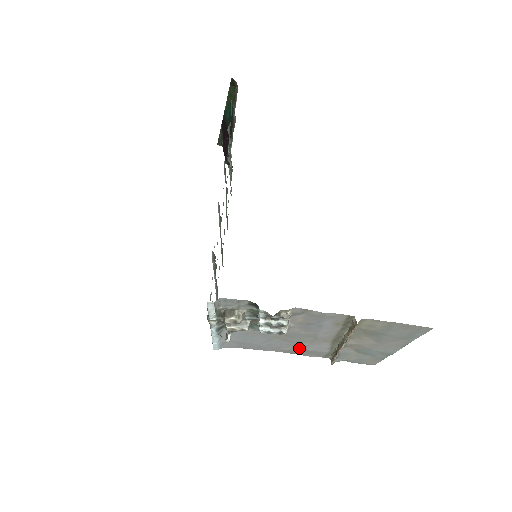
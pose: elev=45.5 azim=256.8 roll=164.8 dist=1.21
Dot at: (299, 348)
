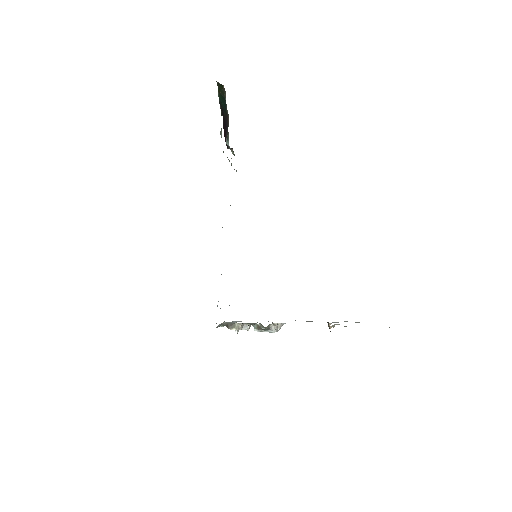
Dot at: occluded
